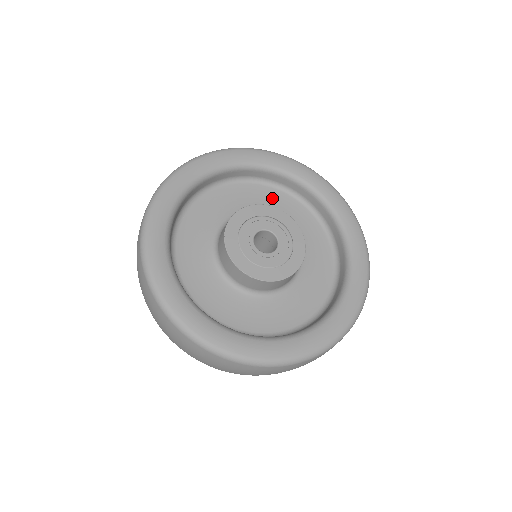
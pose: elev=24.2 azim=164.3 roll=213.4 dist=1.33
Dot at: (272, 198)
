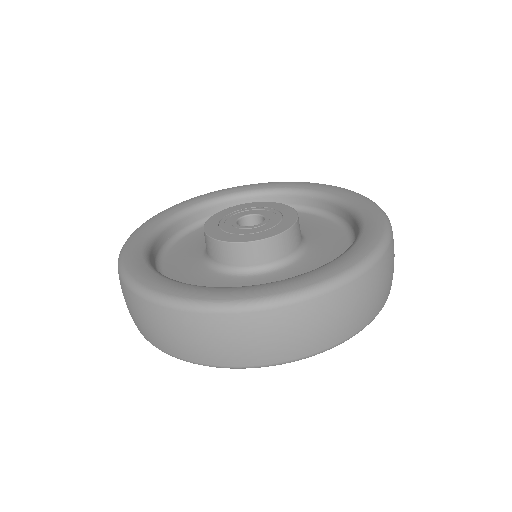
Dot at: occluded
